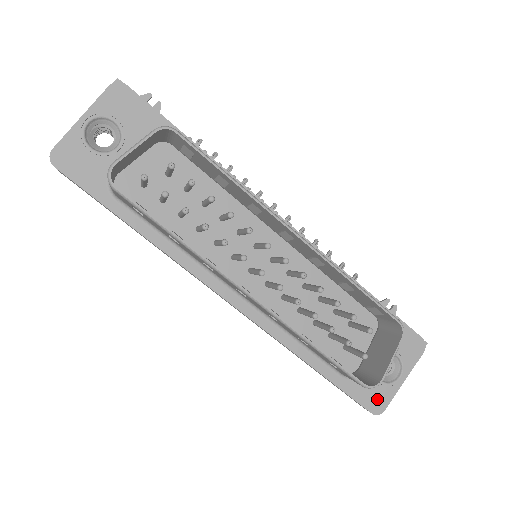
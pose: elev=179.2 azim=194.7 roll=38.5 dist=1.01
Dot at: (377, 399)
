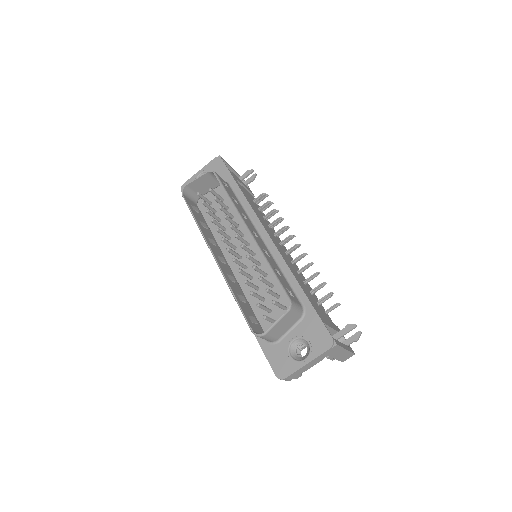
Dot at: (283, 367)
